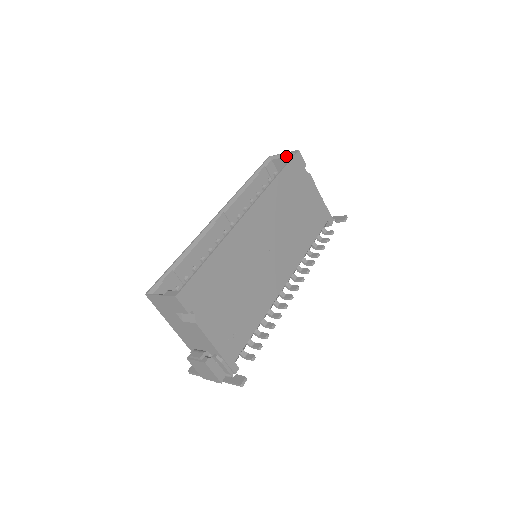
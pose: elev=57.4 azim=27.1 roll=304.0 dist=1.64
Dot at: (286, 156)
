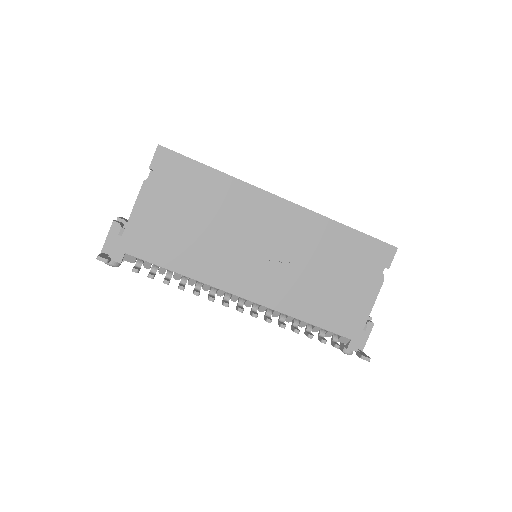
Dot at: occluded
